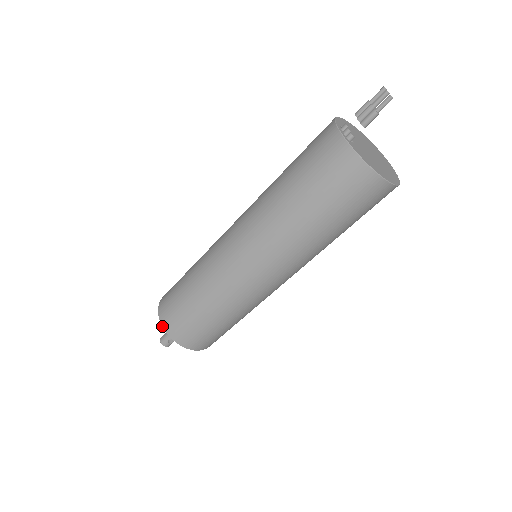
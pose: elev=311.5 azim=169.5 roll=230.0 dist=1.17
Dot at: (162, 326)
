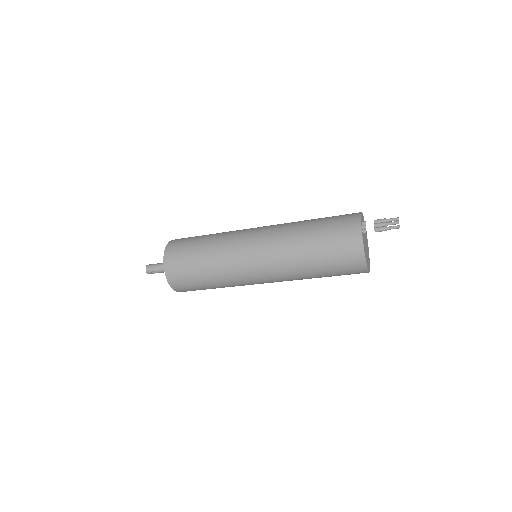
Dot at: (163, 261)
